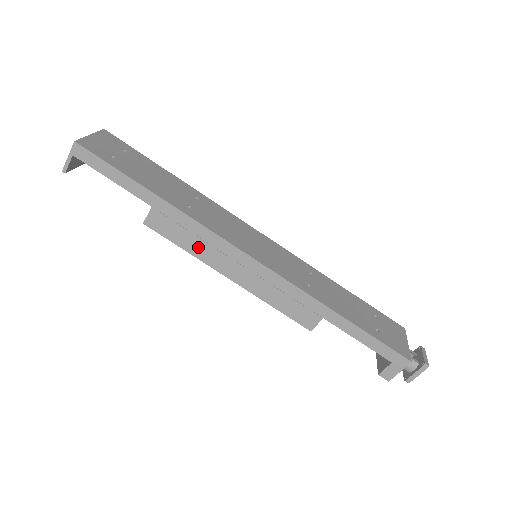
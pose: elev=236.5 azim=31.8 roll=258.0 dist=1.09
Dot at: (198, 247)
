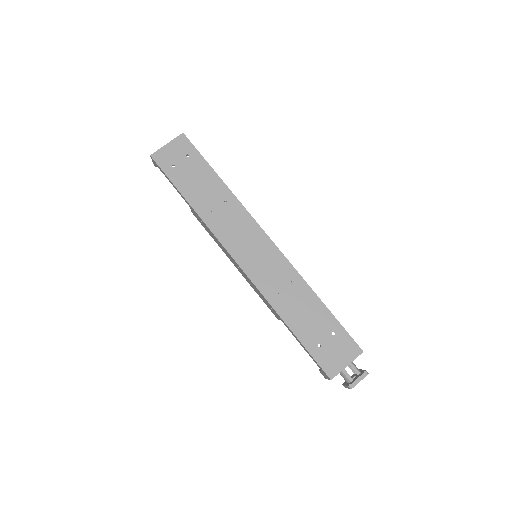
Dot at: (215, 240)
